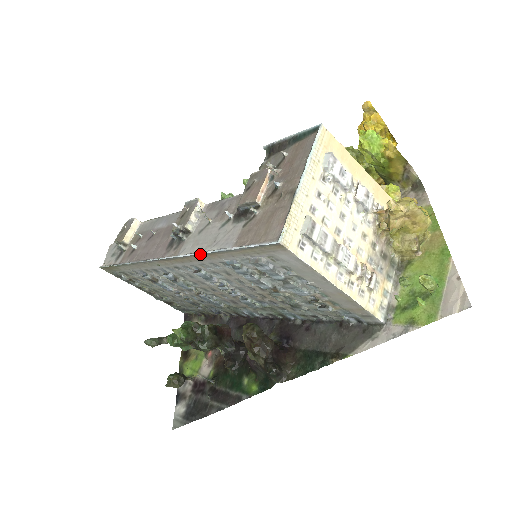
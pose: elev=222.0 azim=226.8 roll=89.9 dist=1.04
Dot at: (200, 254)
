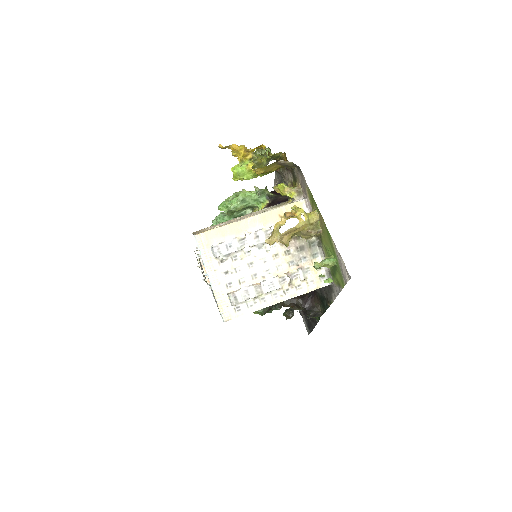
Dot at: occluded
